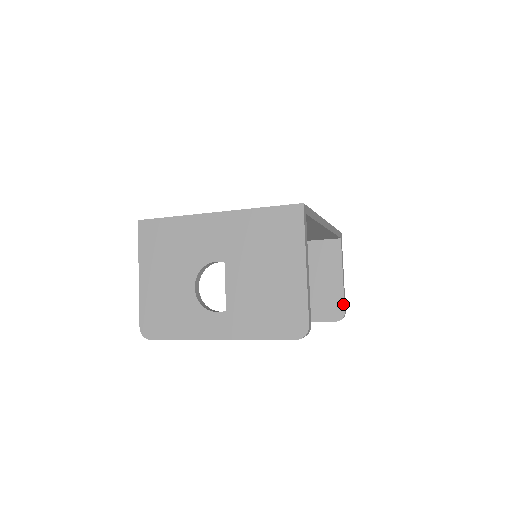
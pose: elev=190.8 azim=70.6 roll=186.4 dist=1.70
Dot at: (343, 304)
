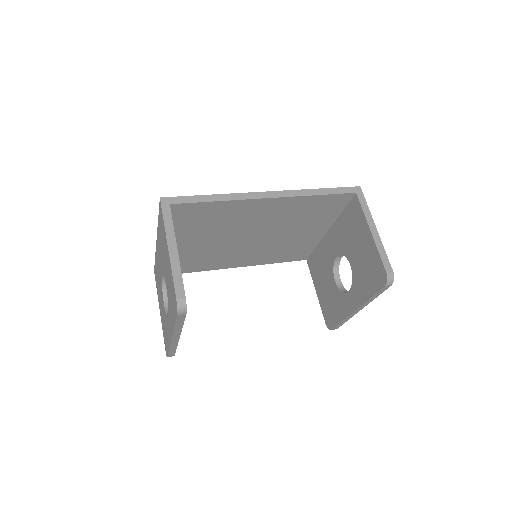
Dot at: (381, 263)
